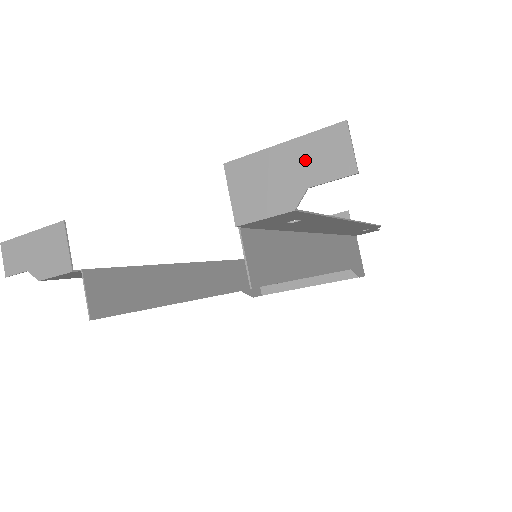
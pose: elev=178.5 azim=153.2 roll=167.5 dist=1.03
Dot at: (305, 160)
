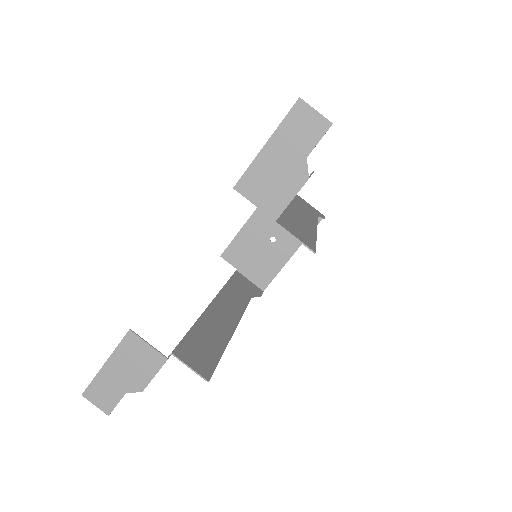
Dot at: (291, 142)
